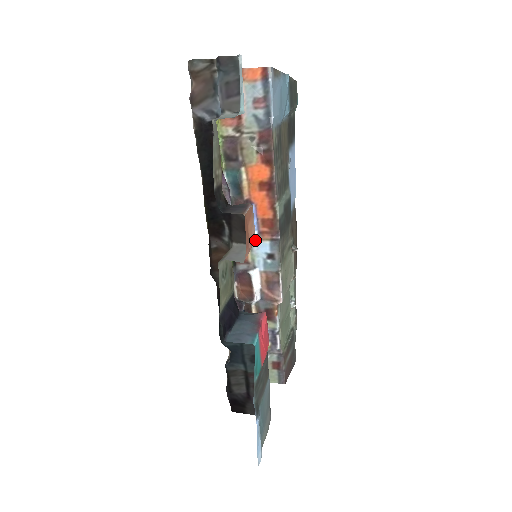
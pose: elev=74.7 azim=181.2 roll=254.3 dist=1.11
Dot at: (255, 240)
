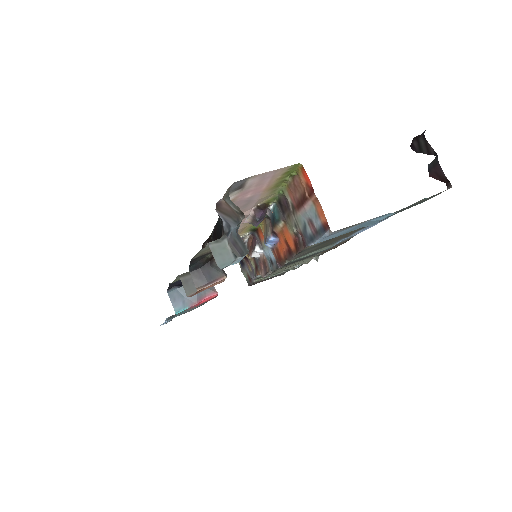
Dot at: (269, 246)
